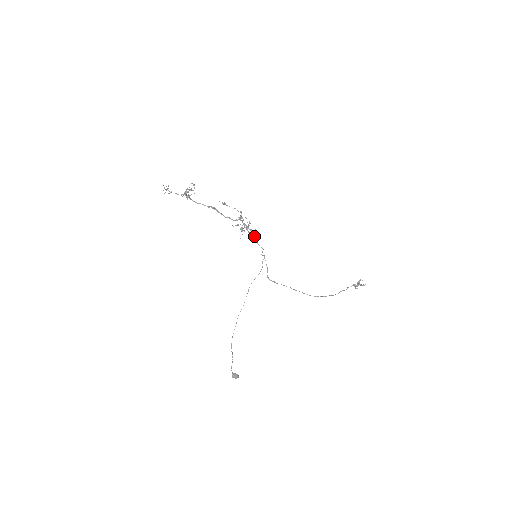
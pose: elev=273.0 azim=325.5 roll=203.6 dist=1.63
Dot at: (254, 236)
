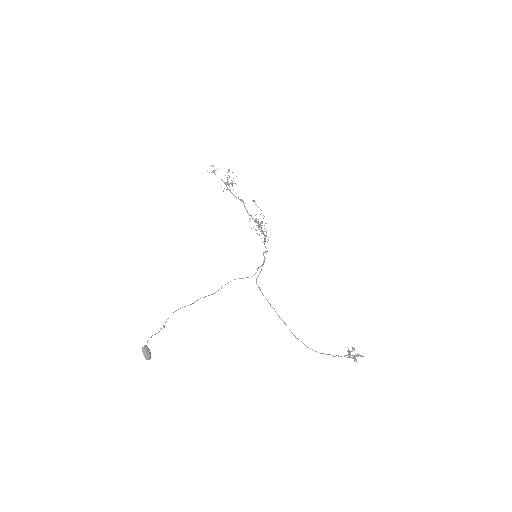
Dot at: (264, 240)
